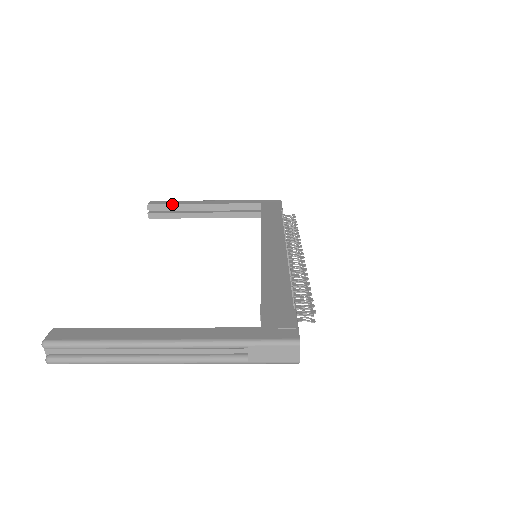
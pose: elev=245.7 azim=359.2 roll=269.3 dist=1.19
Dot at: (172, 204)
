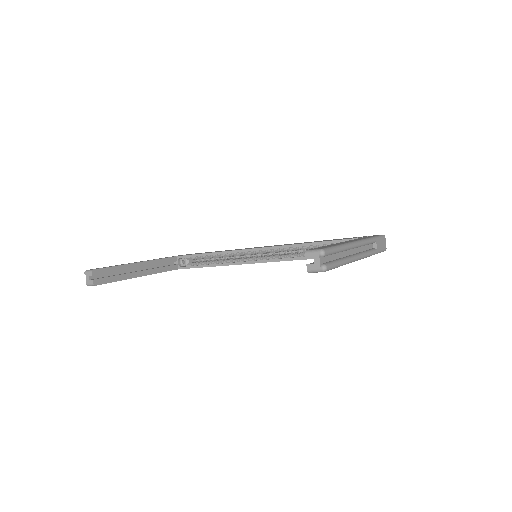
Dot at: (114, 266)
